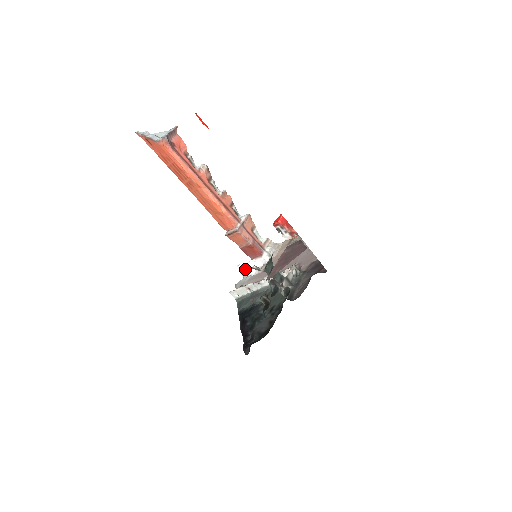
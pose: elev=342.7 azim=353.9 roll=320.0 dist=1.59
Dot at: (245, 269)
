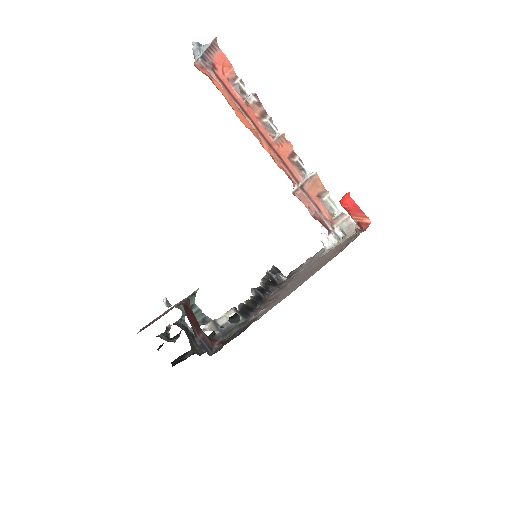
Dot at: occluded
